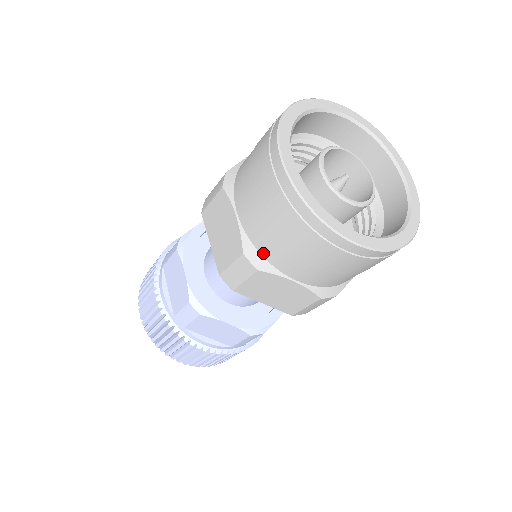
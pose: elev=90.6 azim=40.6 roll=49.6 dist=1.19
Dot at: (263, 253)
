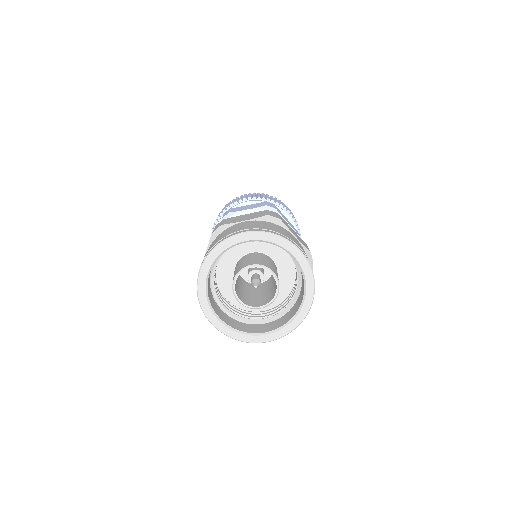
Dot at: occluded
